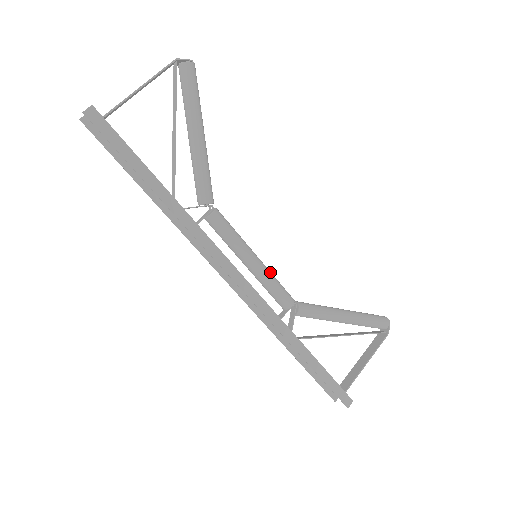
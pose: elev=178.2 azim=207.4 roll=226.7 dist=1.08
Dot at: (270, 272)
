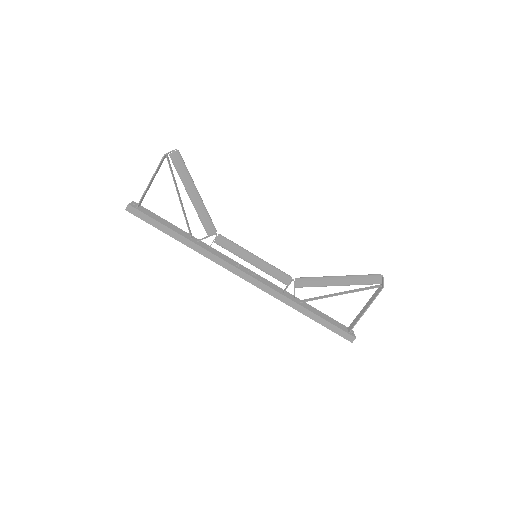
Dot at: (267, 265)
